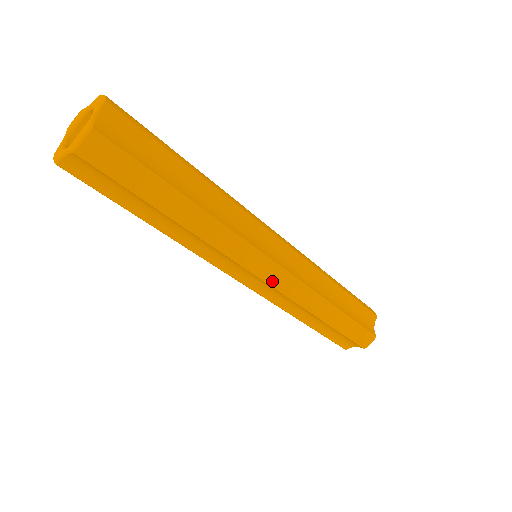
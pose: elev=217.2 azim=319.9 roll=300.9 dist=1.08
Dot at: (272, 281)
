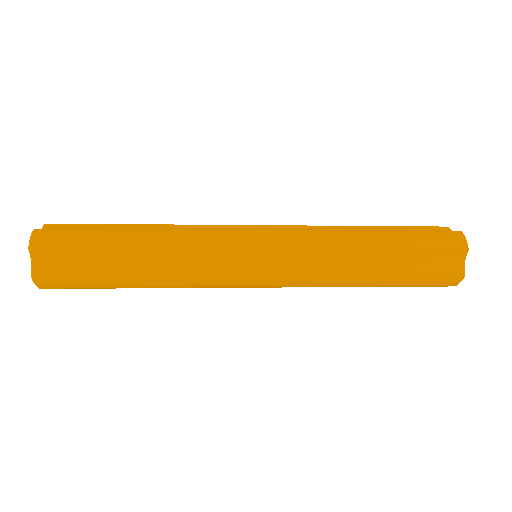
Dot at: (269, 286)
